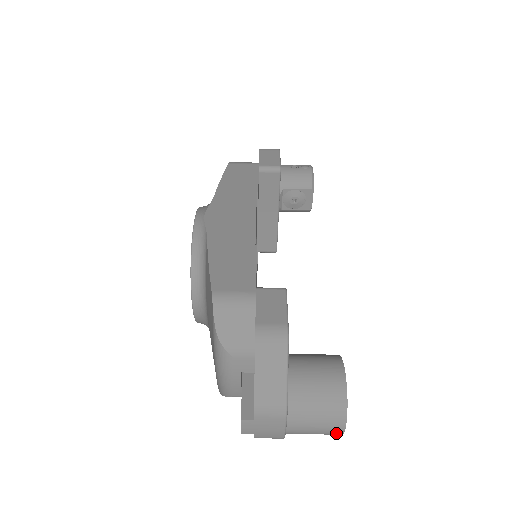
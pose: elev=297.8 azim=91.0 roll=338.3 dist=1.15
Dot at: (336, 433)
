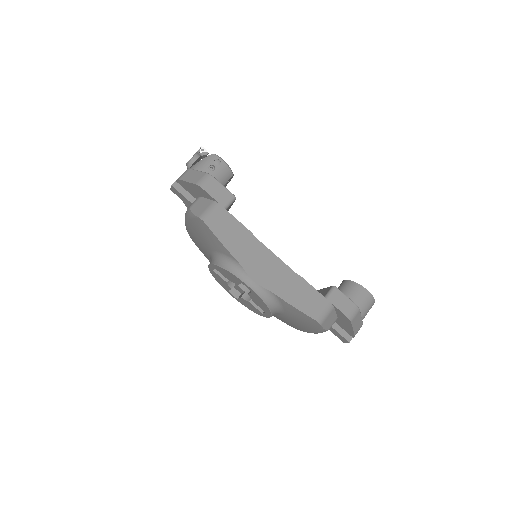
Dot at: occluded
